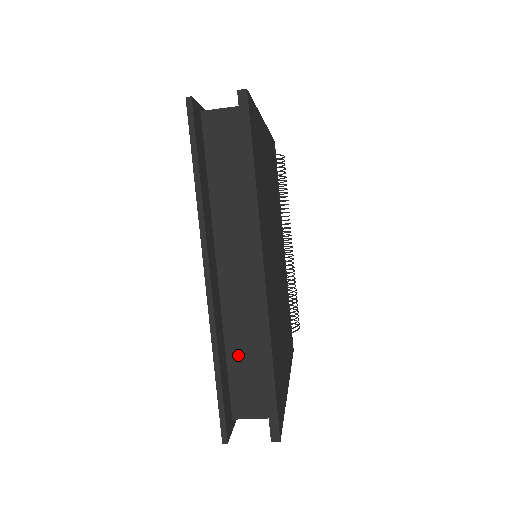
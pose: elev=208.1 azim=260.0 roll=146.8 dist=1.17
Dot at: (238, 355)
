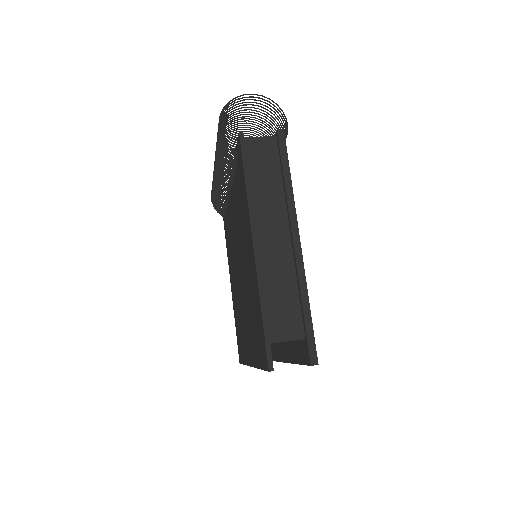
Dot at: occluded
